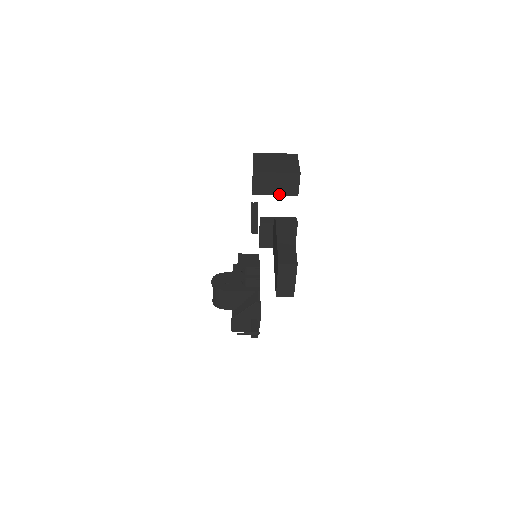
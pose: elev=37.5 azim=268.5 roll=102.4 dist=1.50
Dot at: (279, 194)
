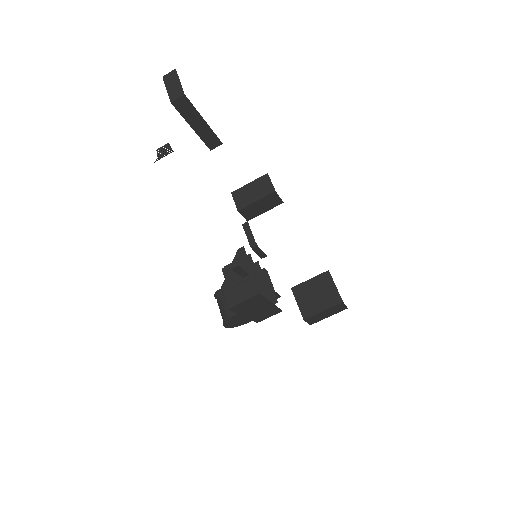
Dot at: (259, 199)
